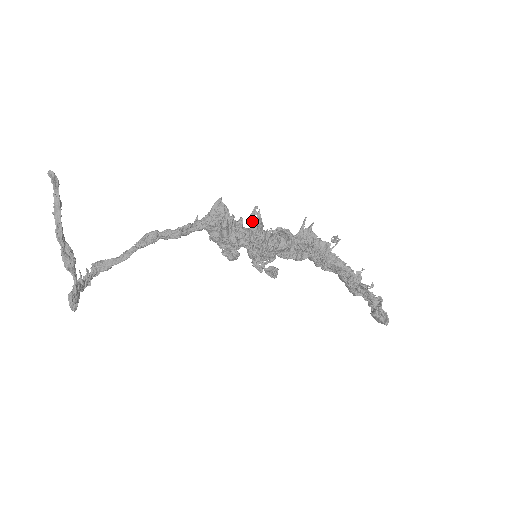
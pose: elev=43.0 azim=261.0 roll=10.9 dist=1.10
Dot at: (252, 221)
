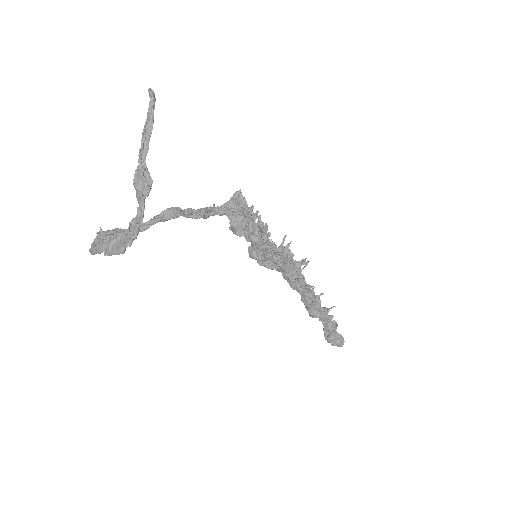
Dot at: occluded
